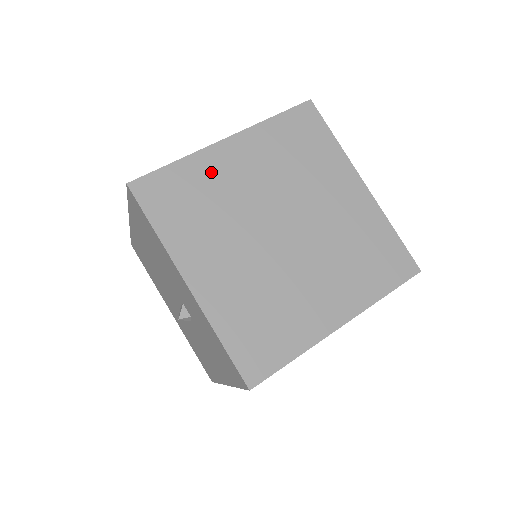
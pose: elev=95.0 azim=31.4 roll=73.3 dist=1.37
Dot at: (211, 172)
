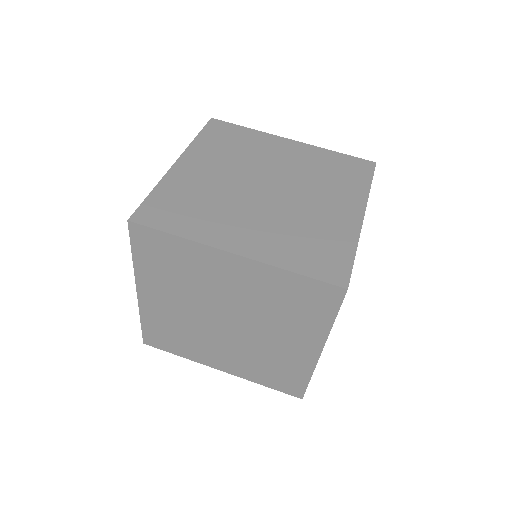
Dot at: (262, 143)
